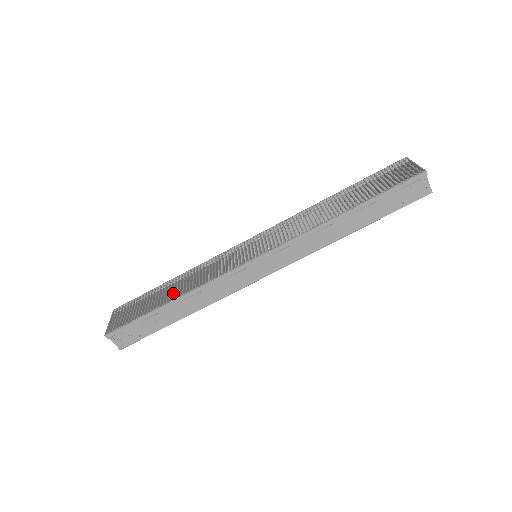
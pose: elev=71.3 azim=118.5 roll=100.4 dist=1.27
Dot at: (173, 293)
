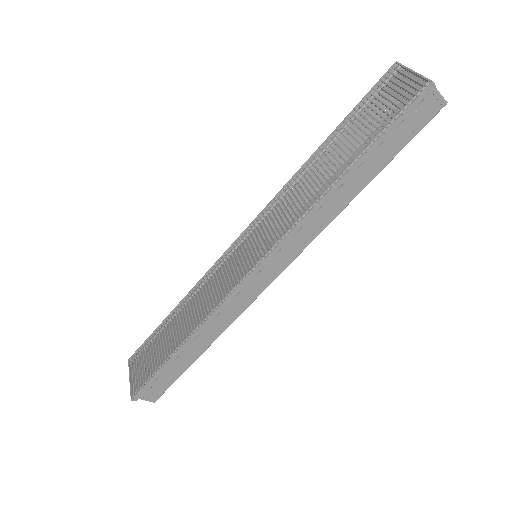
Dot at: (182, 331)
